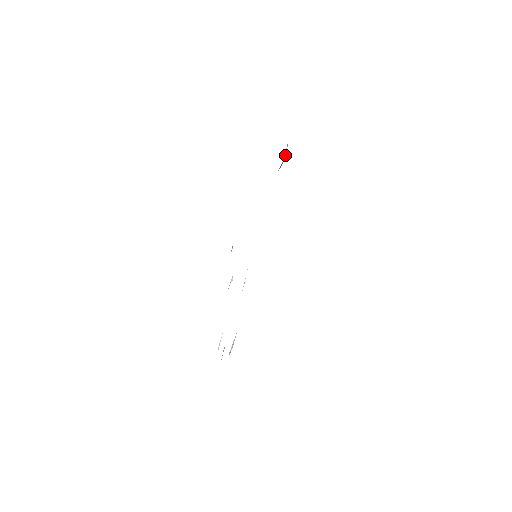
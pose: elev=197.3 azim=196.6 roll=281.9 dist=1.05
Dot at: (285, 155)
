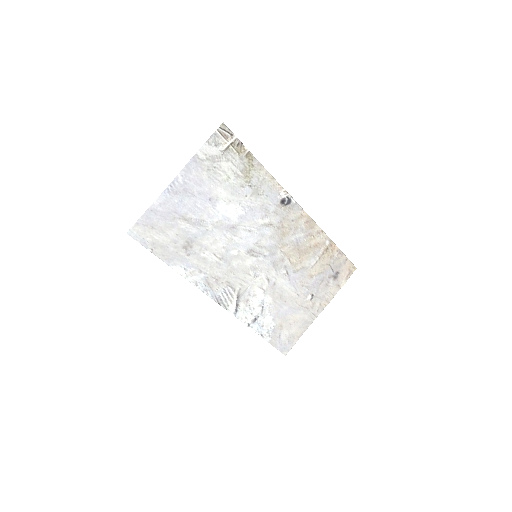
Dot at: (284, 196)
